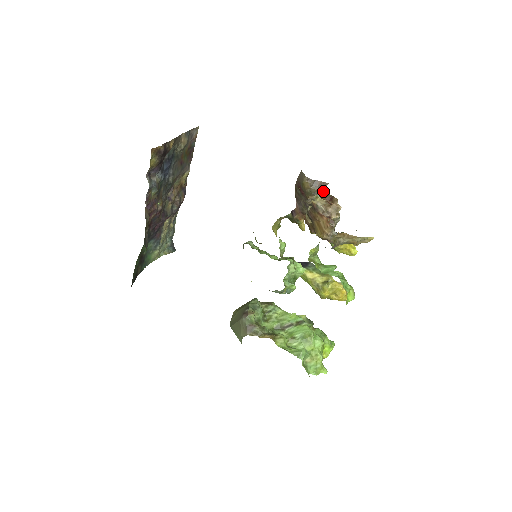
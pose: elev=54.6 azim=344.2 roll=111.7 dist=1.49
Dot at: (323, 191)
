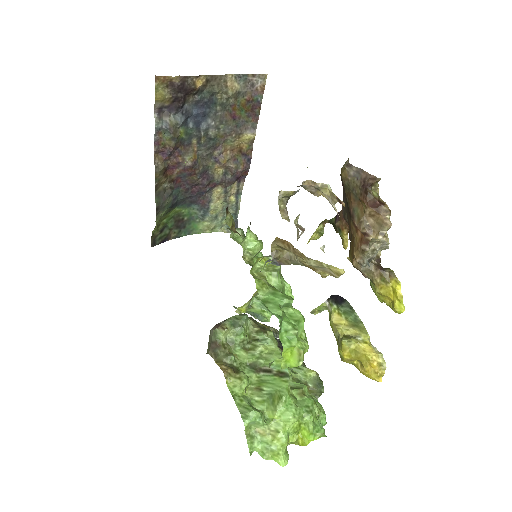
Dot at: (365, 189)
